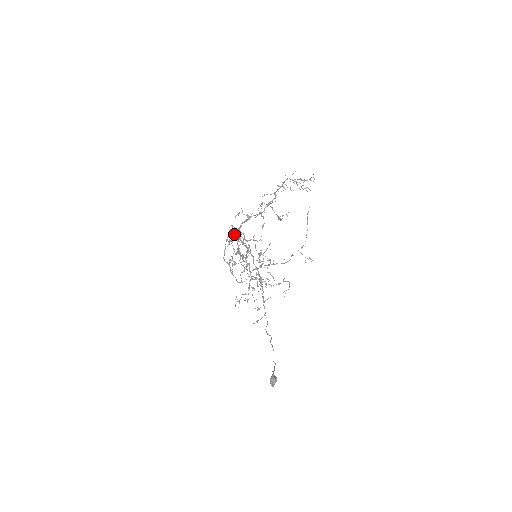
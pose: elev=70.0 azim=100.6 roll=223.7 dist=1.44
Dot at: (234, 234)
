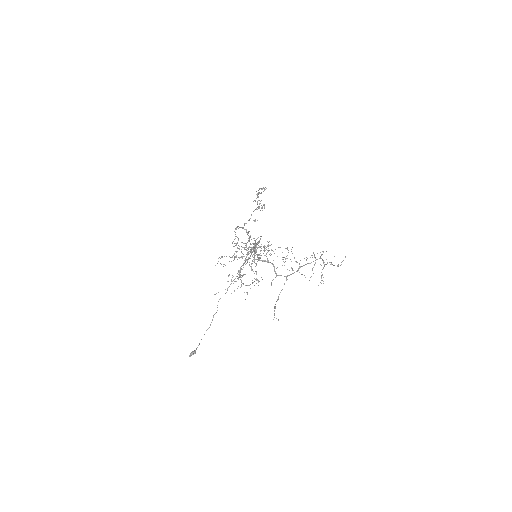
Dot at: (263, 205)
